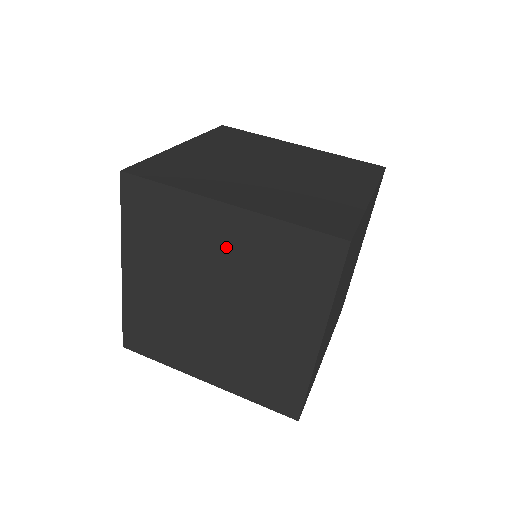
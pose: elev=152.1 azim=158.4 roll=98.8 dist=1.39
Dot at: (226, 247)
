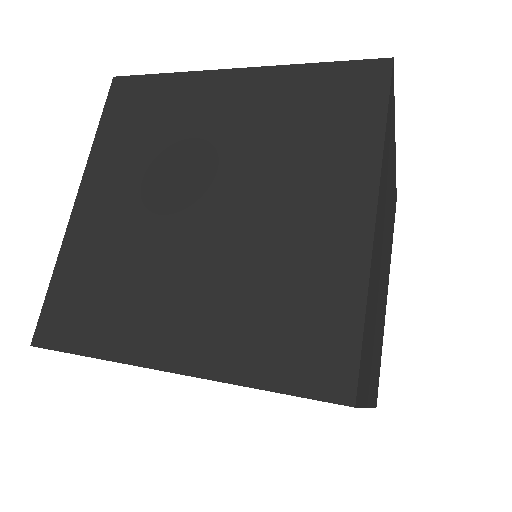
Dot at: occluded
